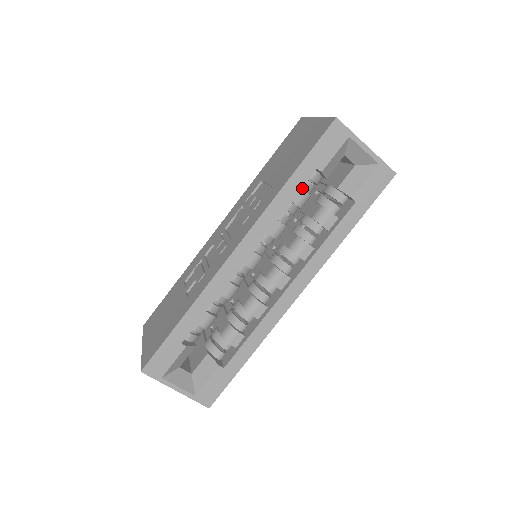
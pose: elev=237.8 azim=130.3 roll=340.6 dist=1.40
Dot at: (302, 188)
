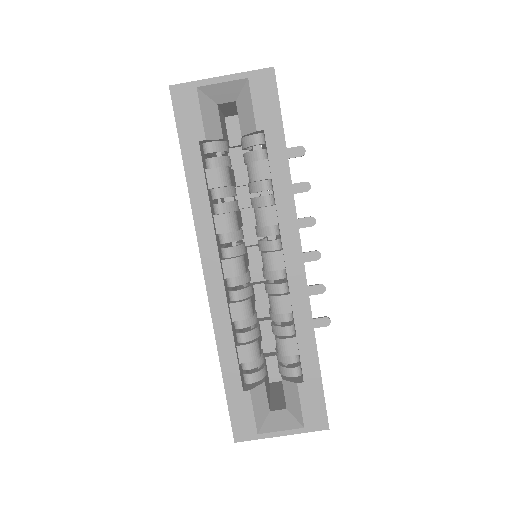
Dot at: (208, 169)
